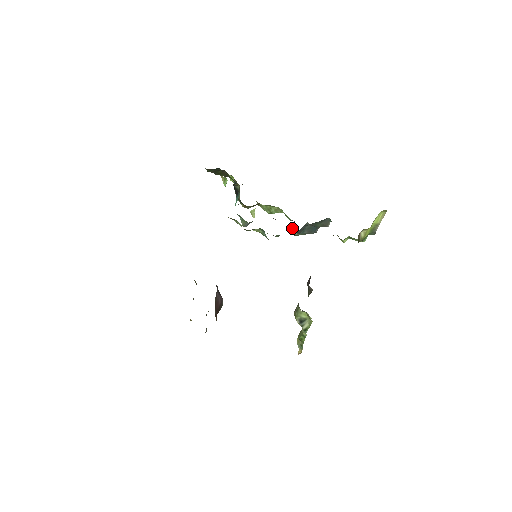
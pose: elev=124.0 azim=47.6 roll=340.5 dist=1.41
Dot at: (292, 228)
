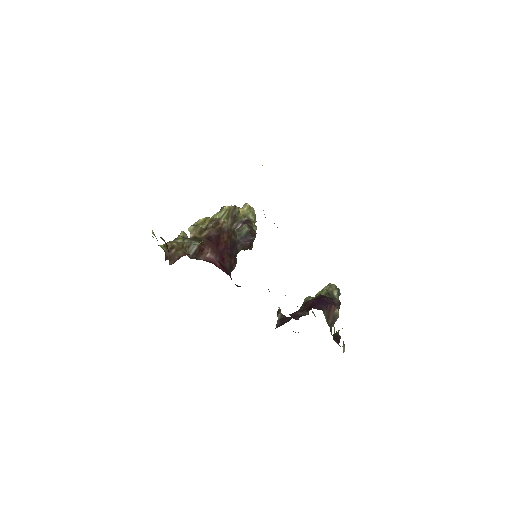
Dot at: occluded
